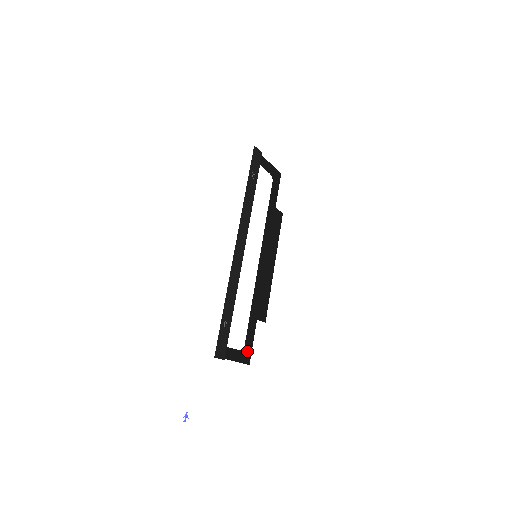
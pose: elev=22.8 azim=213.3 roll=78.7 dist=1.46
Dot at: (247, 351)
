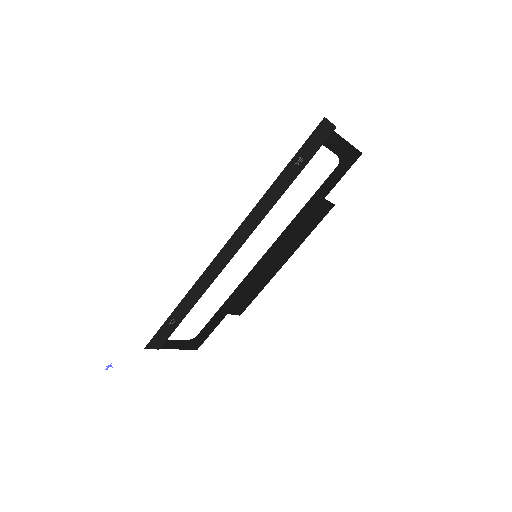
Dot at: (199, 340)
